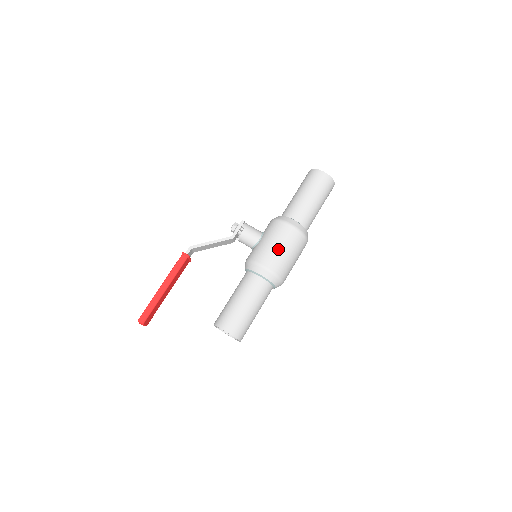
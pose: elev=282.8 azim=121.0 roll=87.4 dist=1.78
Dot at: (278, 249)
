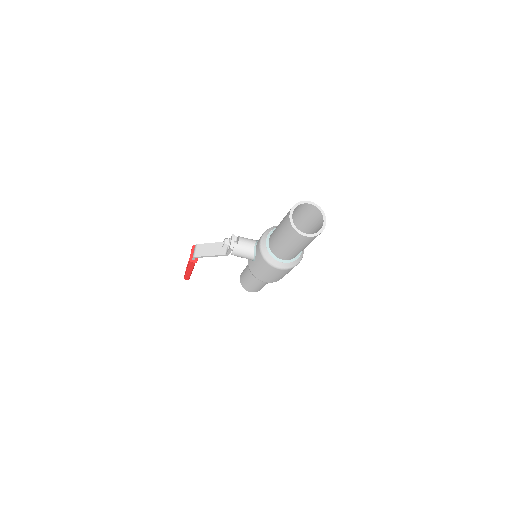
Dot at: (272, 277)
